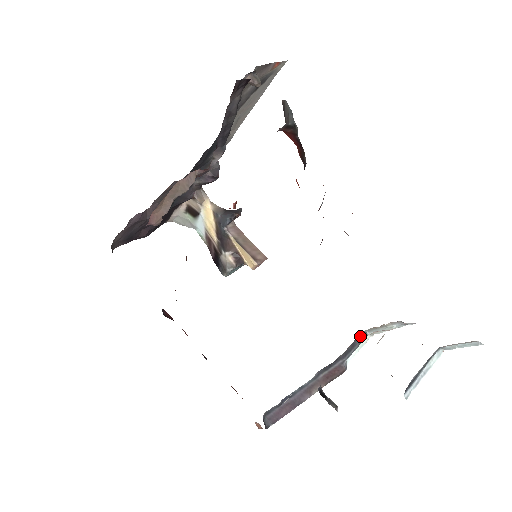
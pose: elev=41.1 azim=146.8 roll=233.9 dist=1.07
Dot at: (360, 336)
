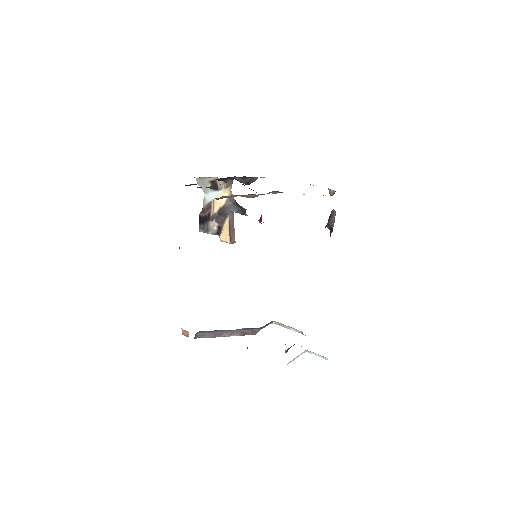
Dot at: (271, 322)
